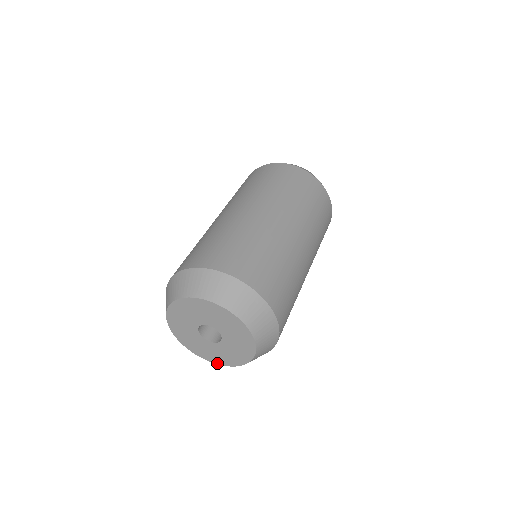
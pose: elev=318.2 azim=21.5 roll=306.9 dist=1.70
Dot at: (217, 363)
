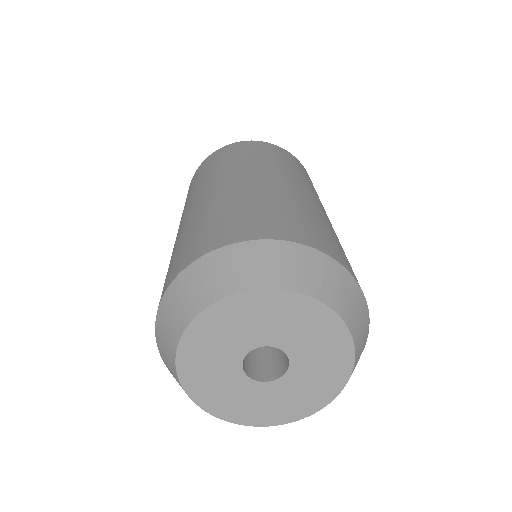
Dot at: (219, 416)
